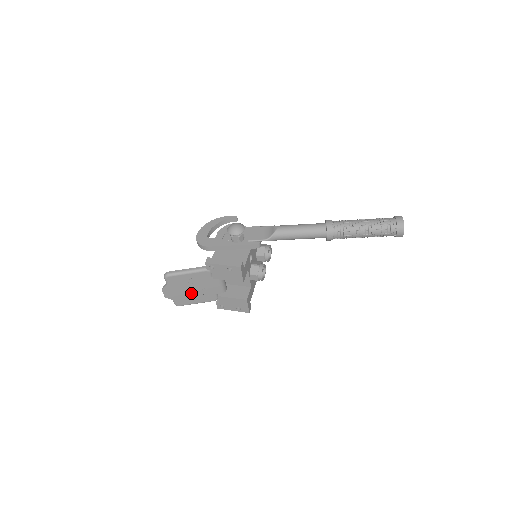
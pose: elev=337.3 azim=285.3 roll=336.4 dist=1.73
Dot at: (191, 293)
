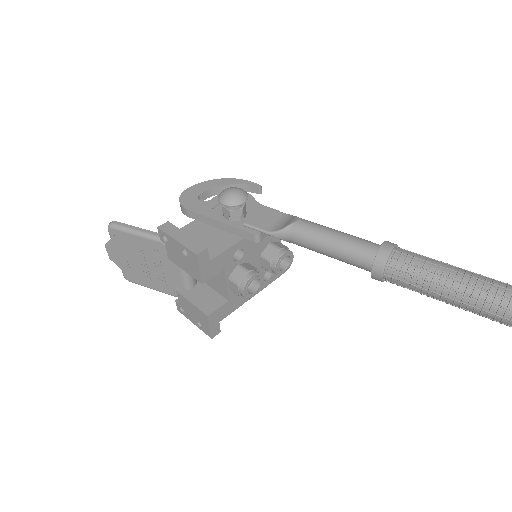
Dot at: (142, 269)
